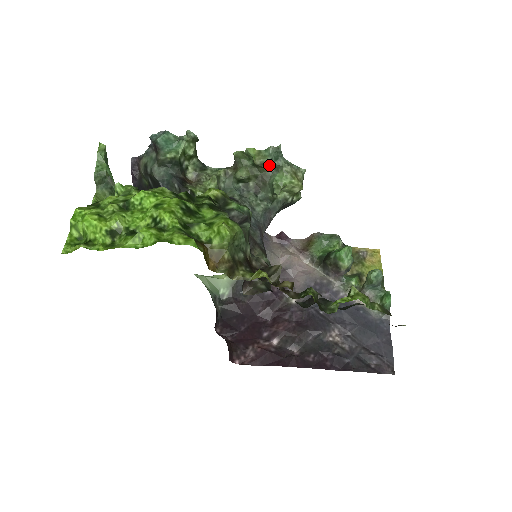
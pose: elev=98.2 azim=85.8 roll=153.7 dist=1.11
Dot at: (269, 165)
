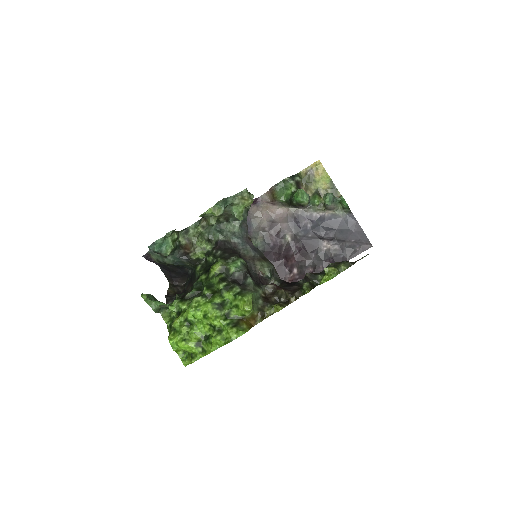
Dot at: occluded
